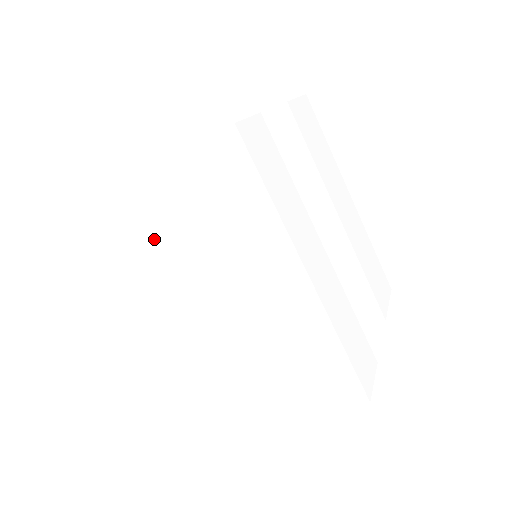
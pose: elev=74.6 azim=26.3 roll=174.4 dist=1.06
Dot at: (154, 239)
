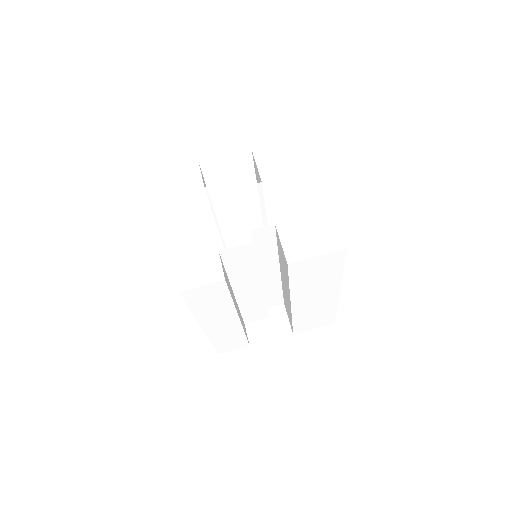
Dot at: occluded
